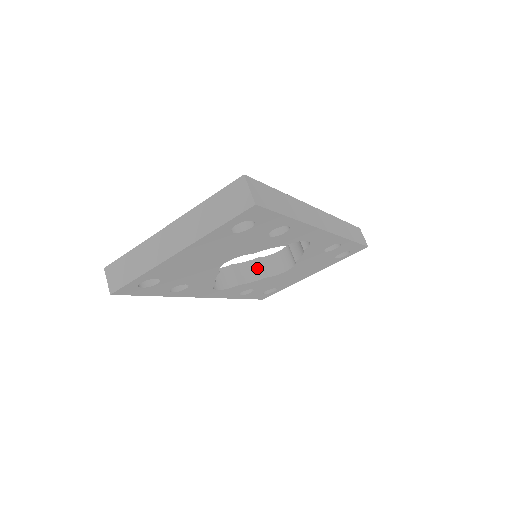
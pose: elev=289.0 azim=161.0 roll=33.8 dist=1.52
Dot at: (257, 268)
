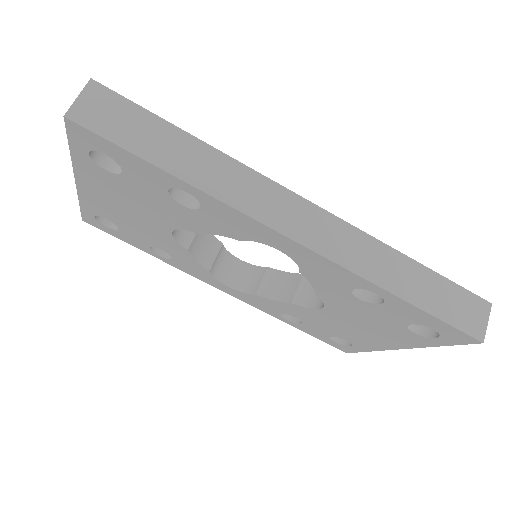
Dot at: (293, 286)
